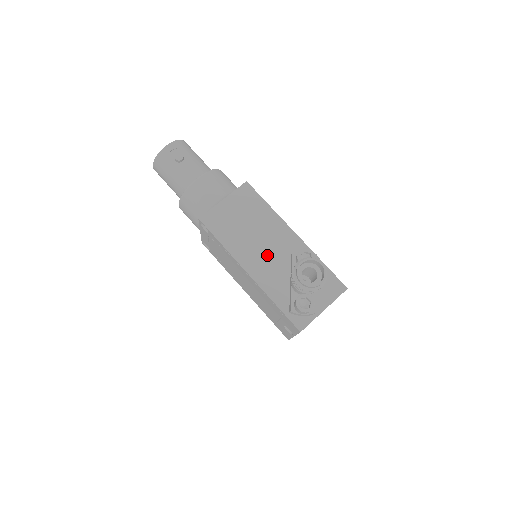
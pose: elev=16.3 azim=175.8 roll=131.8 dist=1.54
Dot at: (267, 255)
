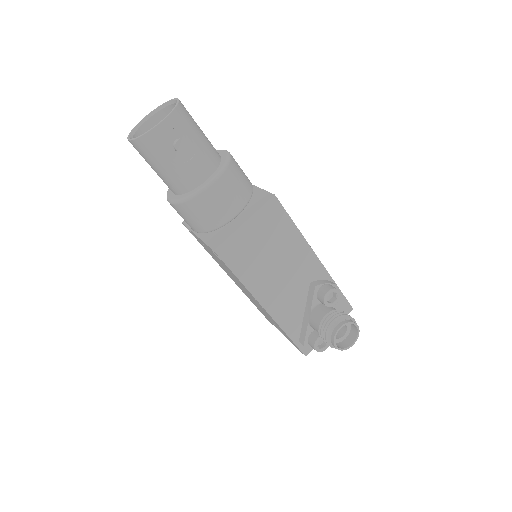
Dot at: (286, 286)
